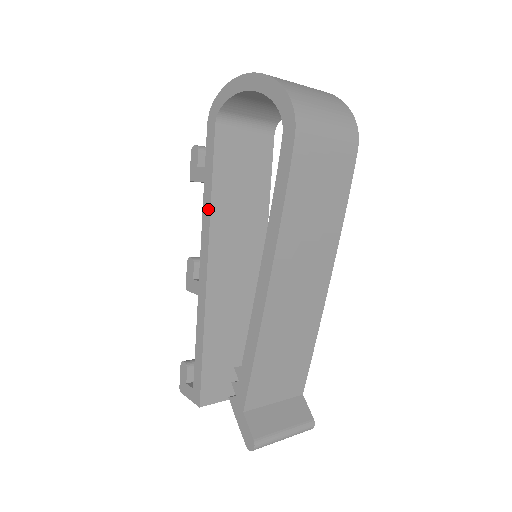
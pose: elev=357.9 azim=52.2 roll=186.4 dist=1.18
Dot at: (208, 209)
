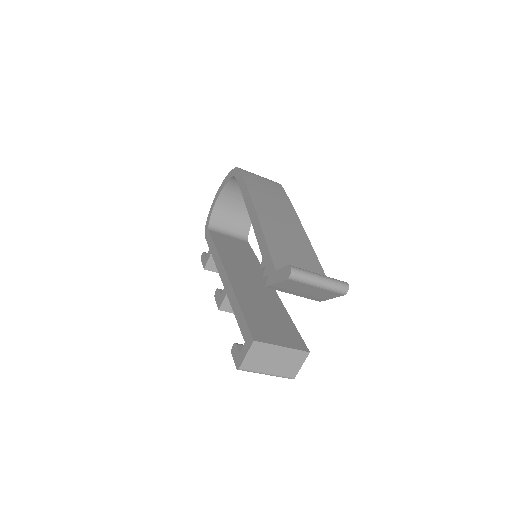
Dot at: (217, 255)
